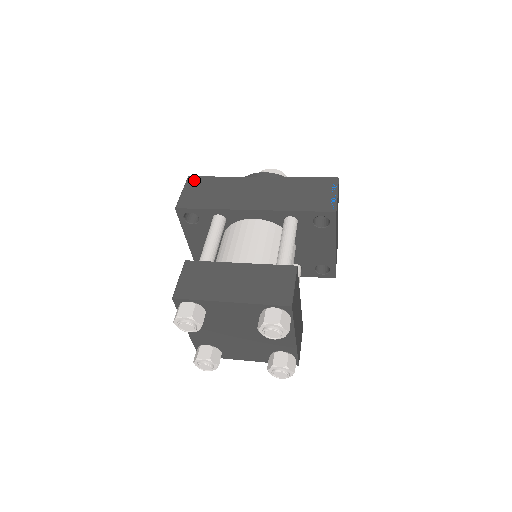
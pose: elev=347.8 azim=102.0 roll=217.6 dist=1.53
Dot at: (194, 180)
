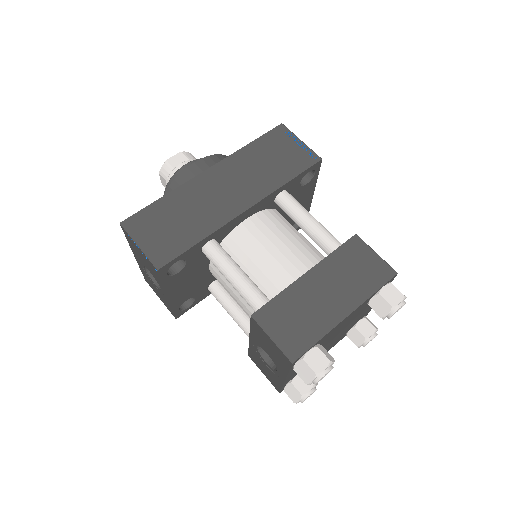
Dot at: (134, 222)
